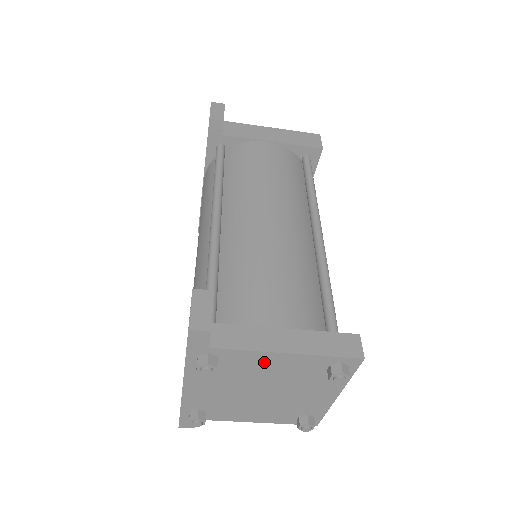
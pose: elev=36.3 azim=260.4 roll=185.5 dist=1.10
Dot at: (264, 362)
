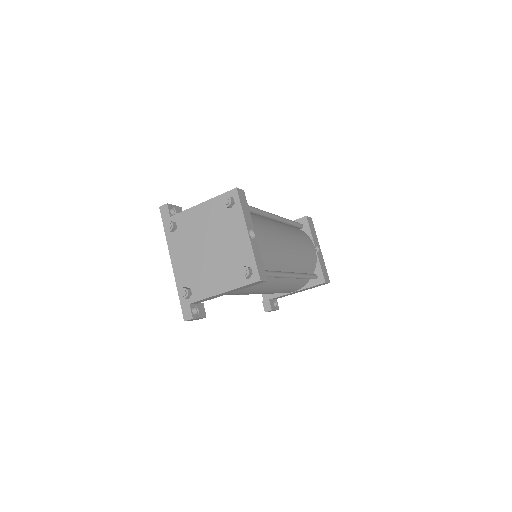
Dot at: (196, 217)
